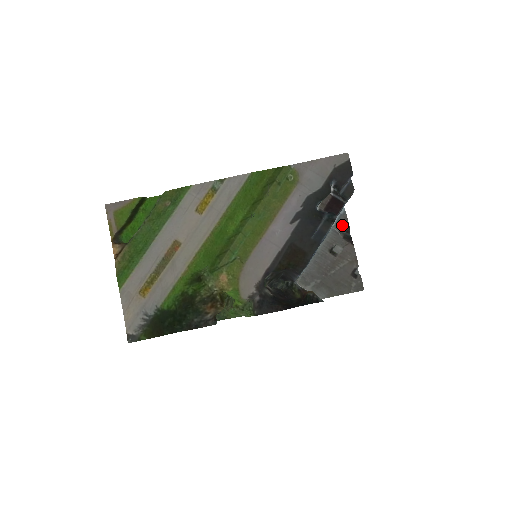
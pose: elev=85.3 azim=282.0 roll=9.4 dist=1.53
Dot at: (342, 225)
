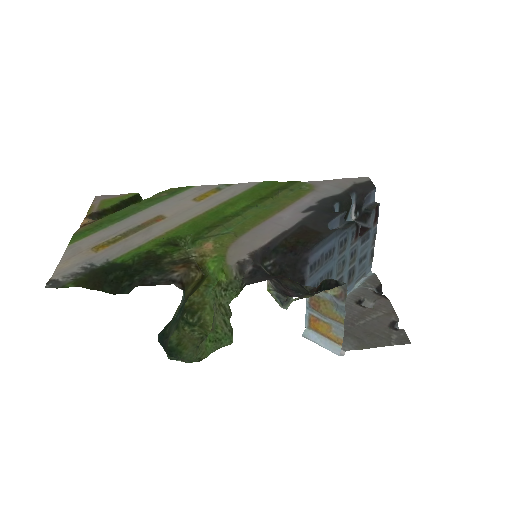
Dot at: (371, 282)
